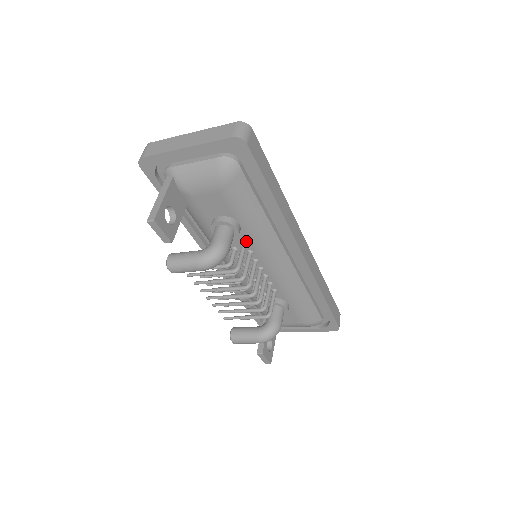
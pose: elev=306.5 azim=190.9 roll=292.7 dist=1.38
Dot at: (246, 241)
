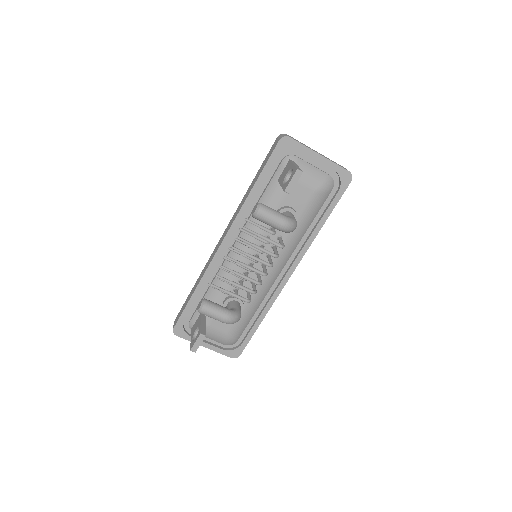
Dot at: (283, 236)
